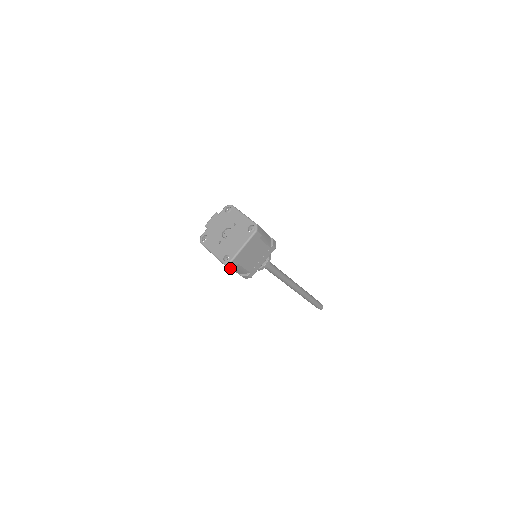
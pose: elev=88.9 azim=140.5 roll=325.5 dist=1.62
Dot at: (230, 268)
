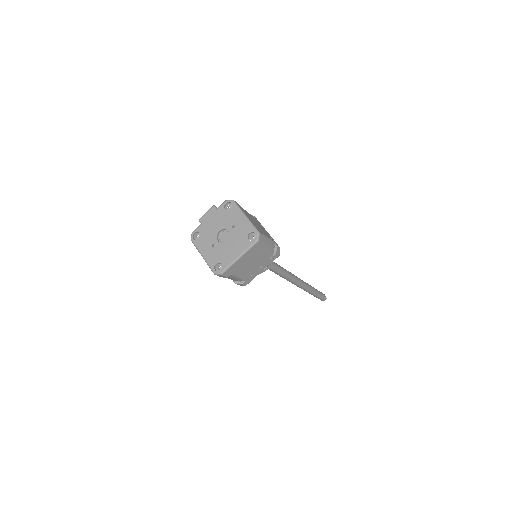
Dot at: occluded
